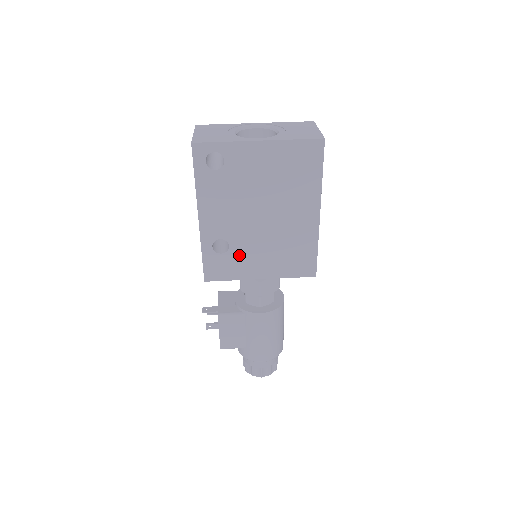
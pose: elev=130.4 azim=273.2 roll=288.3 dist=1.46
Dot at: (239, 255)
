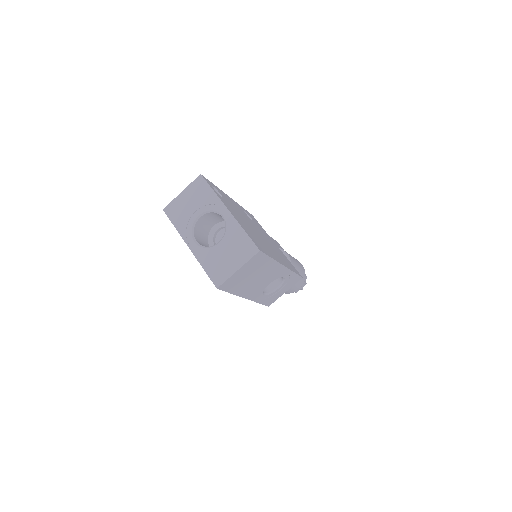
Dot at: occluded
